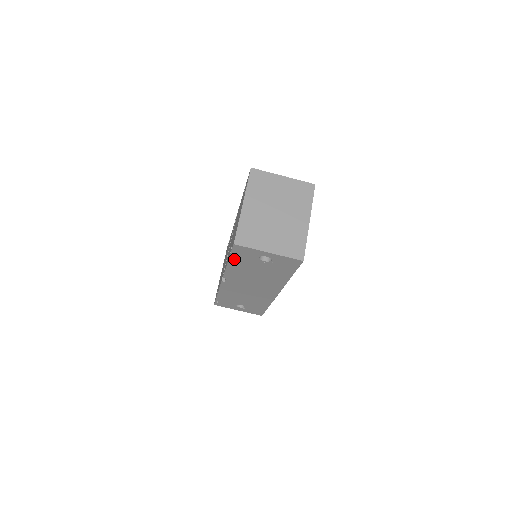
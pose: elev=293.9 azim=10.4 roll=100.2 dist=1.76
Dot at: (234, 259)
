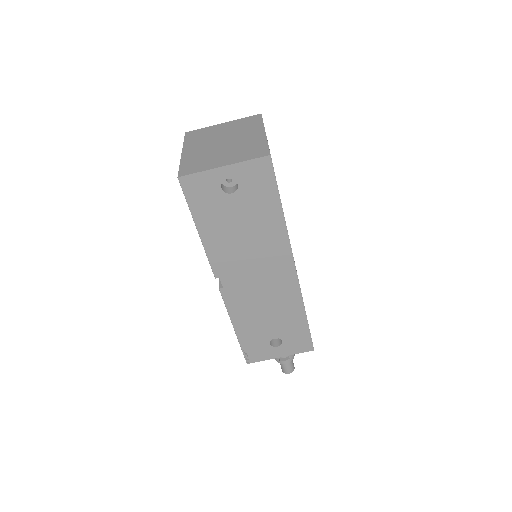
Dot at: (199, 217)
